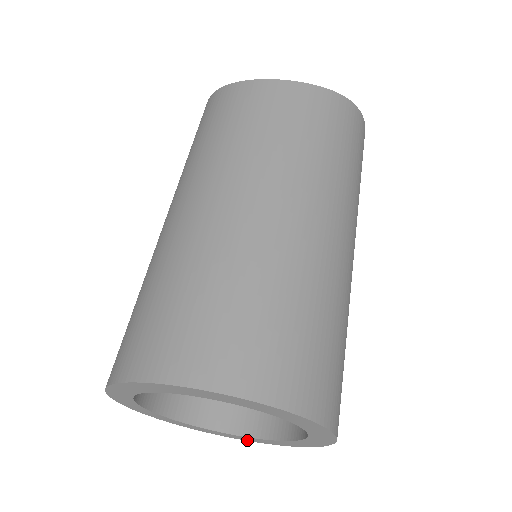
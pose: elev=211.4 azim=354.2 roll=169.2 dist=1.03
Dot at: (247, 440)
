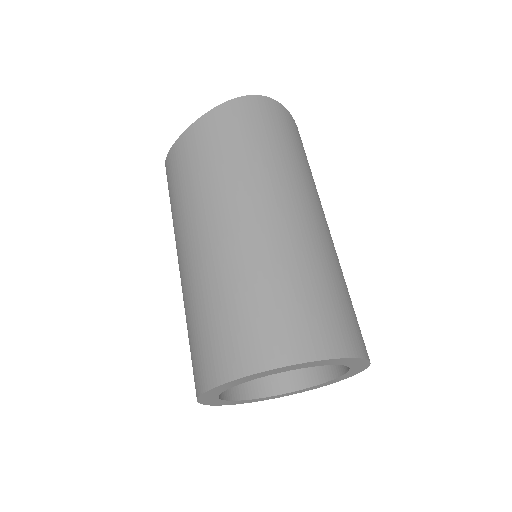
Dot at: occluded
